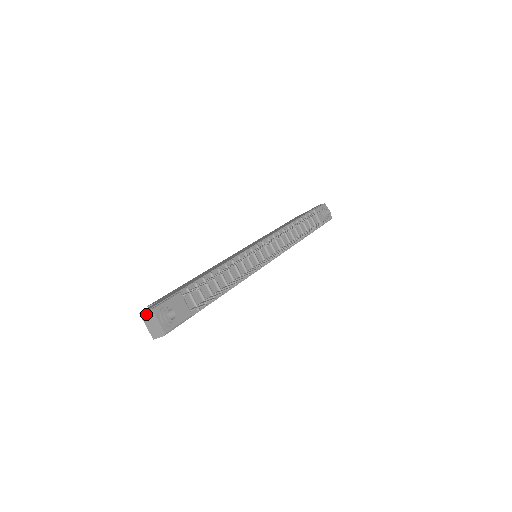
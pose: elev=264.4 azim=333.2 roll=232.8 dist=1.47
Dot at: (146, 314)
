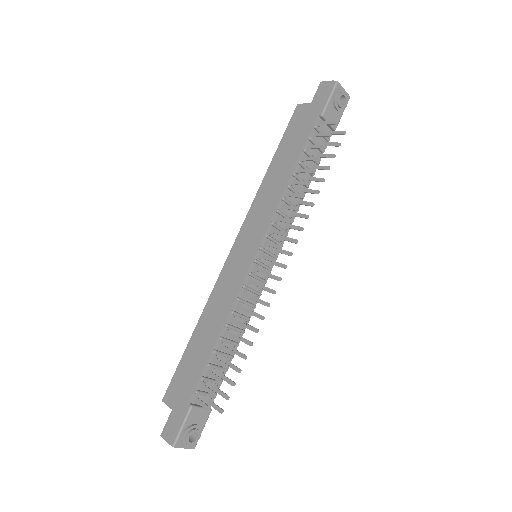
Dot at: (168, 441)
